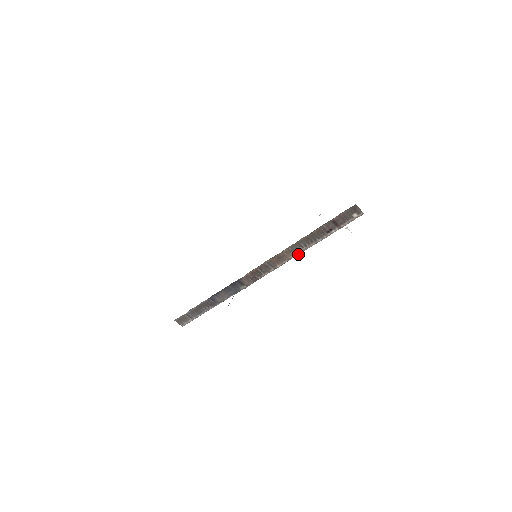
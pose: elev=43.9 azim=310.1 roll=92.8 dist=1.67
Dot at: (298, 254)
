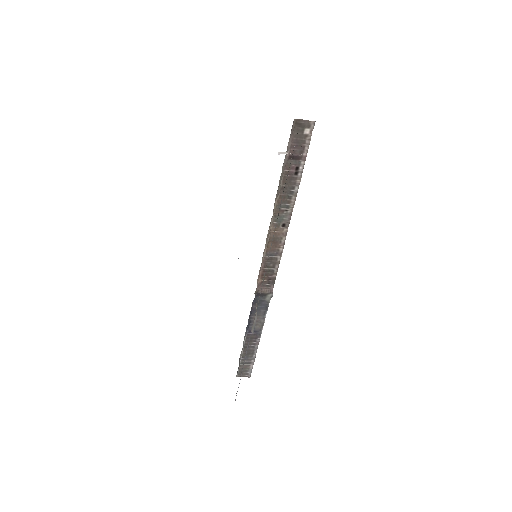
Dot at: (289, 221)
